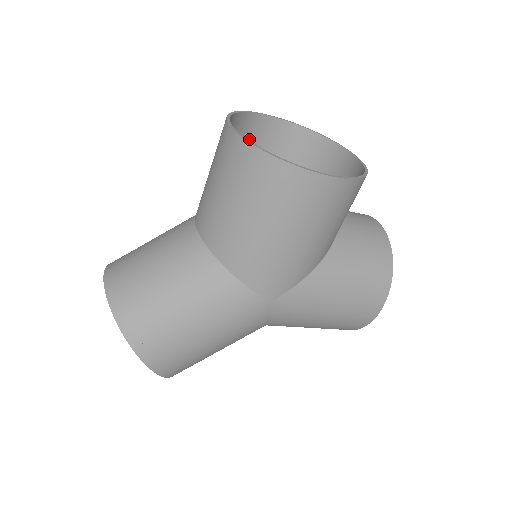
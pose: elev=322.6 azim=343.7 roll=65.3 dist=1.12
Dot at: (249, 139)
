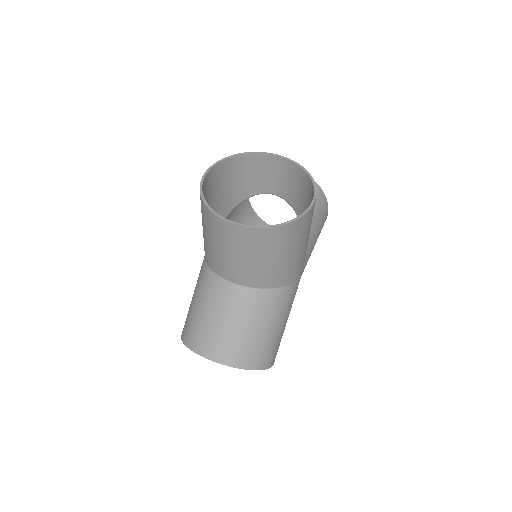
Dot at: occluded
